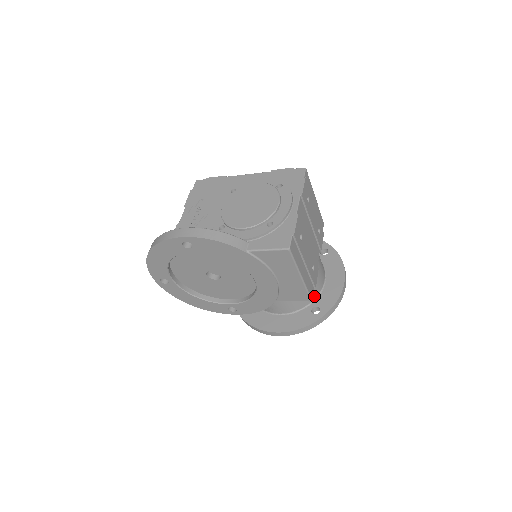
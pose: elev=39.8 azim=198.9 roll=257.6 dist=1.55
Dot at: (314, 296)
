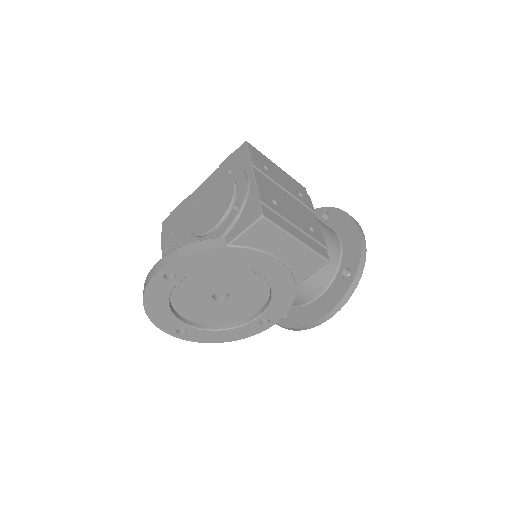
Dot at: (336, 261)
